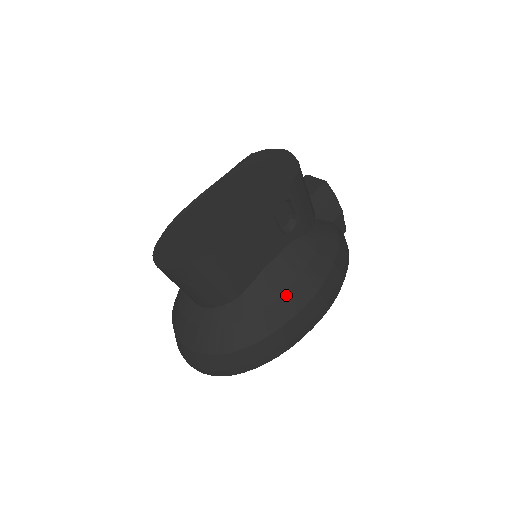
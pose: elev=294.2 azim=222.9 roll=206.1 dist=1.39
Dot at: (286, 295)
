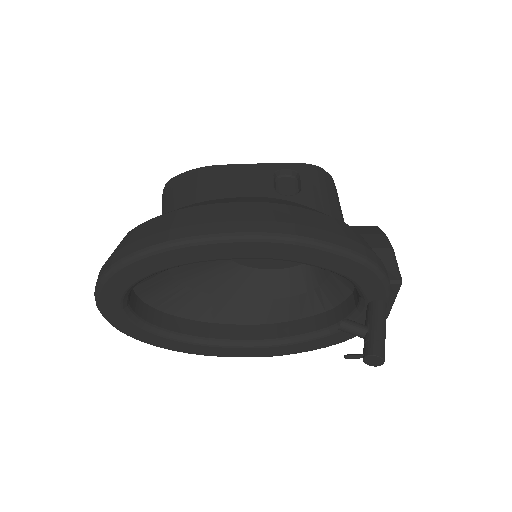
Dot at: (231, 199)
